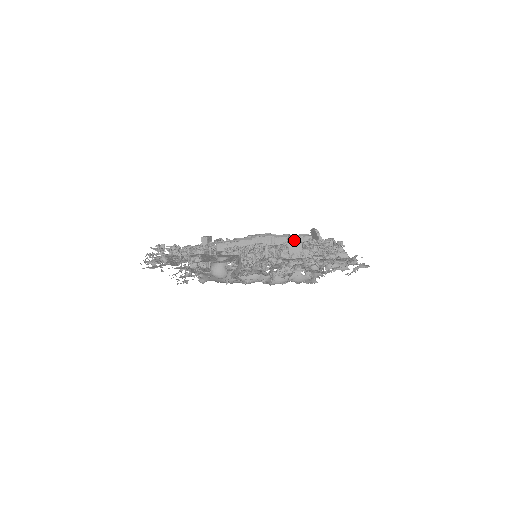
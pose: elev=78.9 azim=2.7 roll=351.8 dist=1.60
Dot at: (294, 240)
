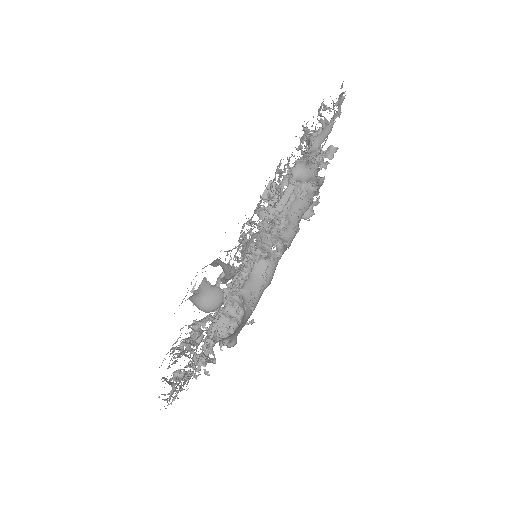
Dot at: occluded
